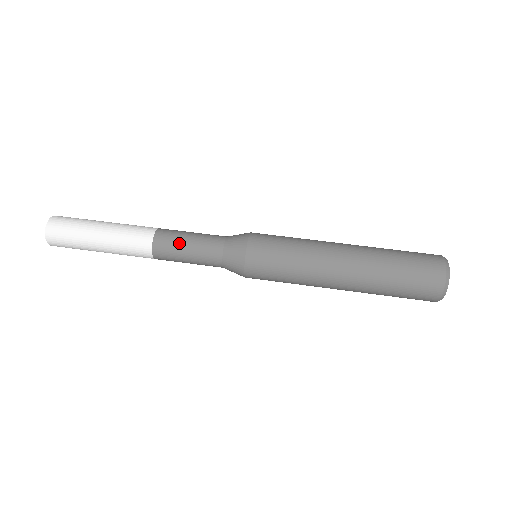
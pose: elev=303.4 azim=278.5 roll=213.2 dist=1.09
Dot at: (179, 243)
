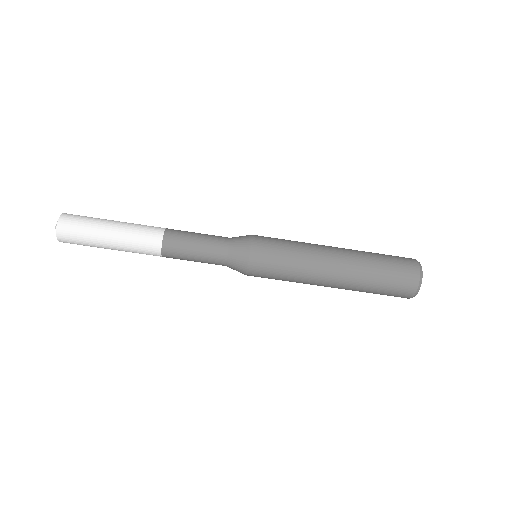
Dot at: (186, 252)
